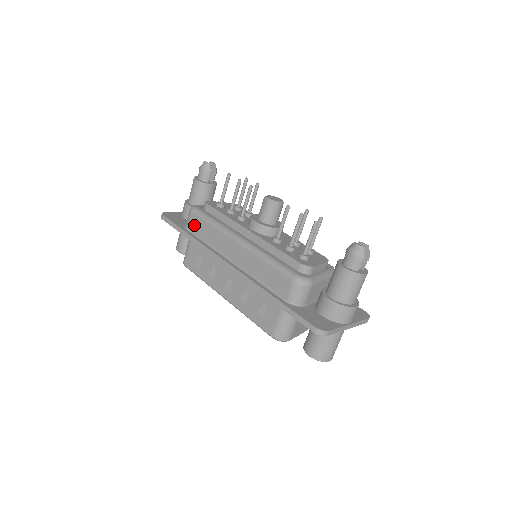
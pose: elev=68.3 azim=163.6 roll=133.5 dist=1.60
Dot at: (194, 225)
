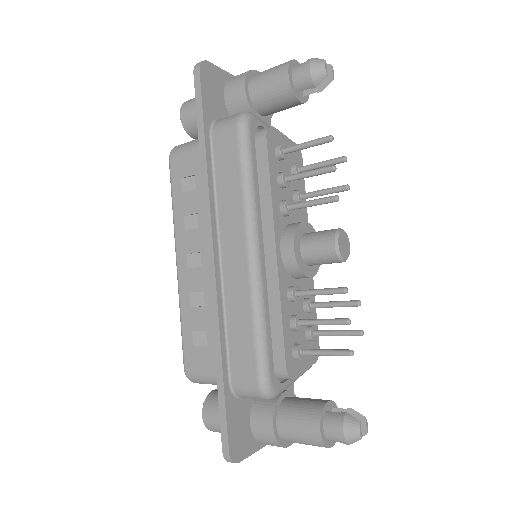
Dot at: (223, 147)
